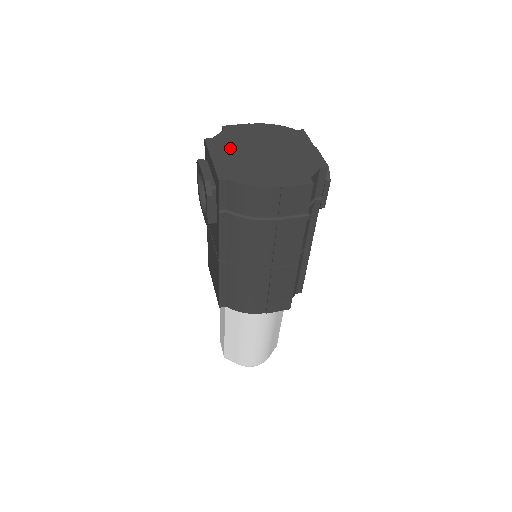
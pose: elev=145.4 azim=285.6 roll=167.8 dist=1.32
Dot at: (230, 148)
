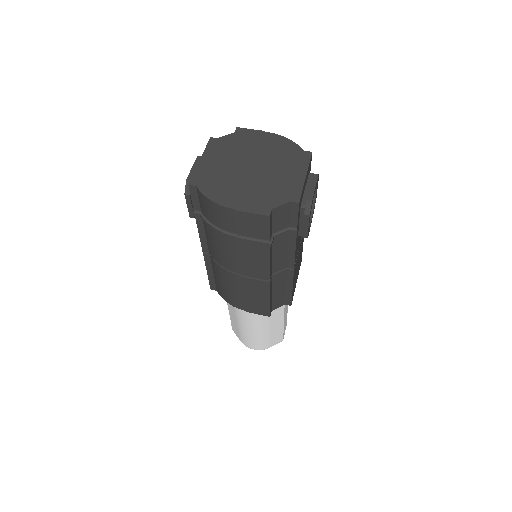
Dot at: (225, 154)
